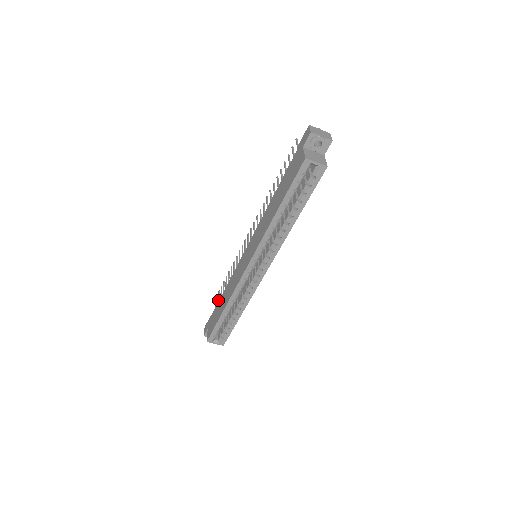
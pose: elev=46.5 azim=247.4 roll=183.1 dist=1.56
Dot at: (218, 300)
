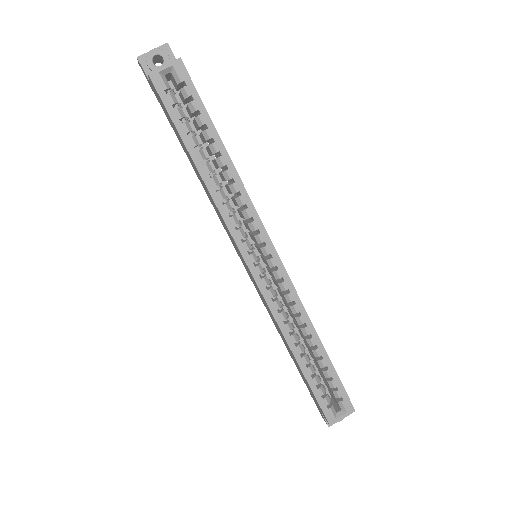
Dot at: occluded
